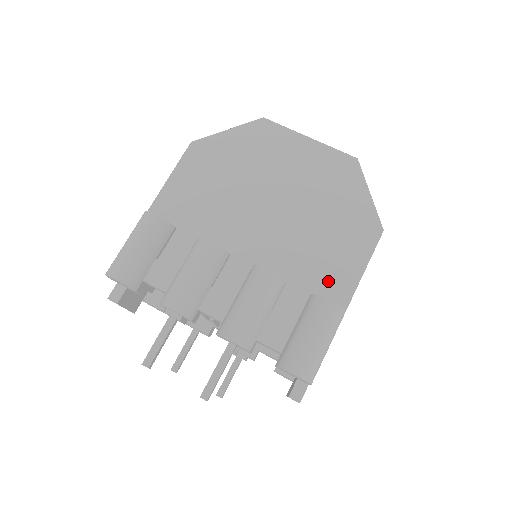
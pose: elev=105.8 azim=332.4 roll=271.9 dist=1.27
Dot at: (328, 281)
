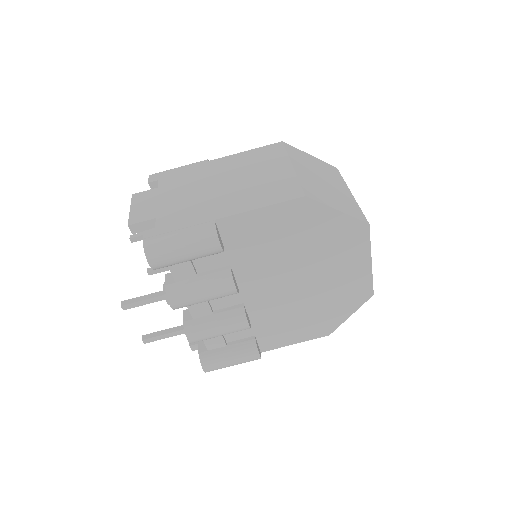
Dot at: (272, 336)
